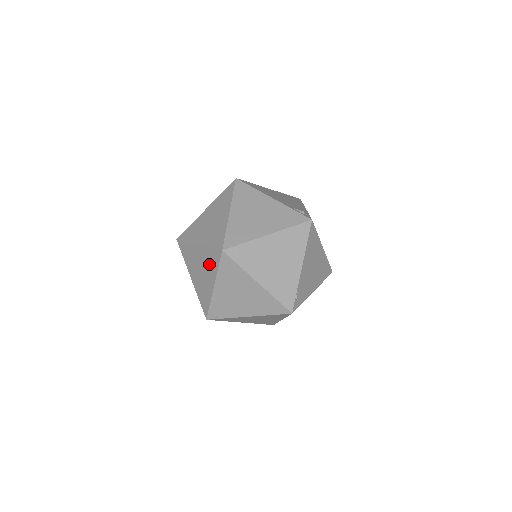
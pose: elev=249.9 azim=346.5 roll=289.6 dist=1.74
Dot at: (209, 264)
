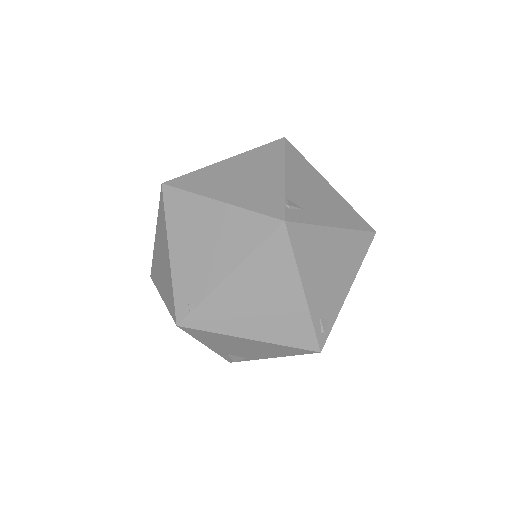
Dot at: (162, 231)
